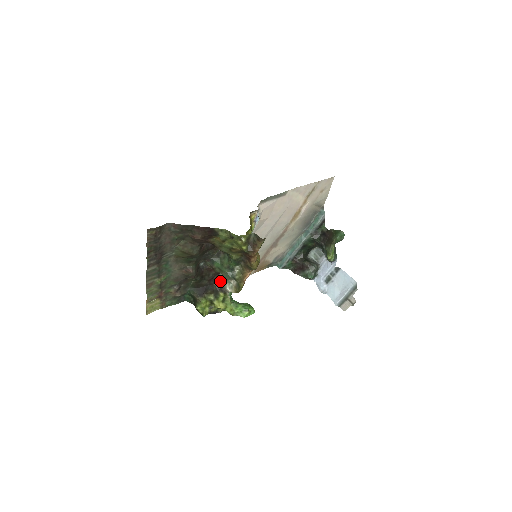
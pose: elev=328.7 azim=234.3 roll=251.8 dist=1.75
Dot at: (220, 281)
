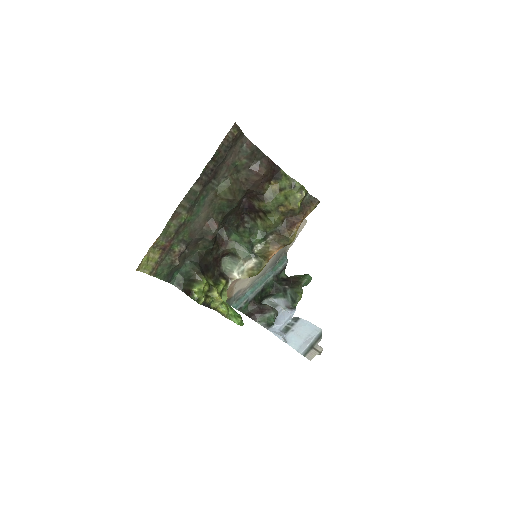
Dot at: (222, 266)
